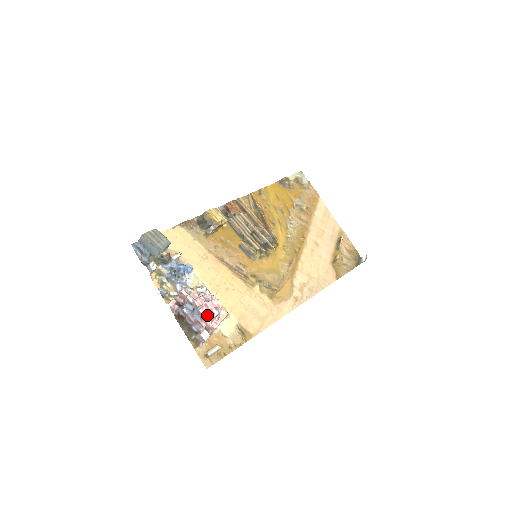
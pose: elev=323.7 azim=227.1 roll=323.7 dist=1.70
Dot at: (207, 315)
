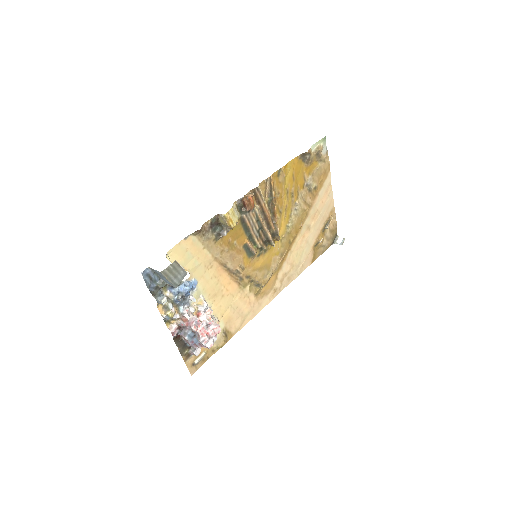
Dot at: (208, 345)
